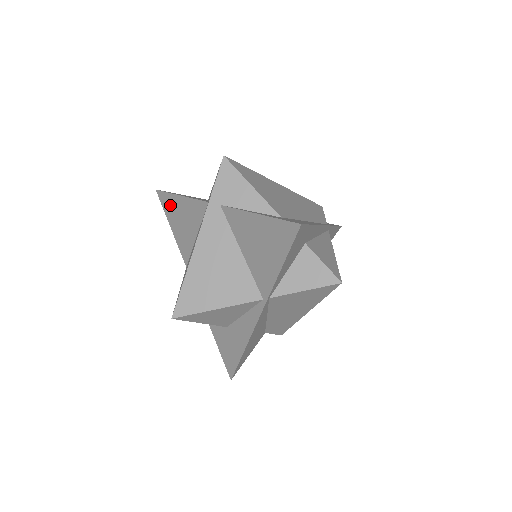
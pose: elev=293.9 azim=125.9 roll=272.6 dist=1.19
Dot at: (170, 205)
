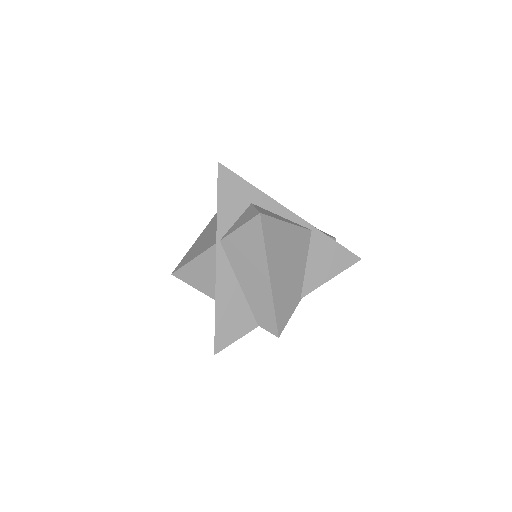
Dot at: occluded
